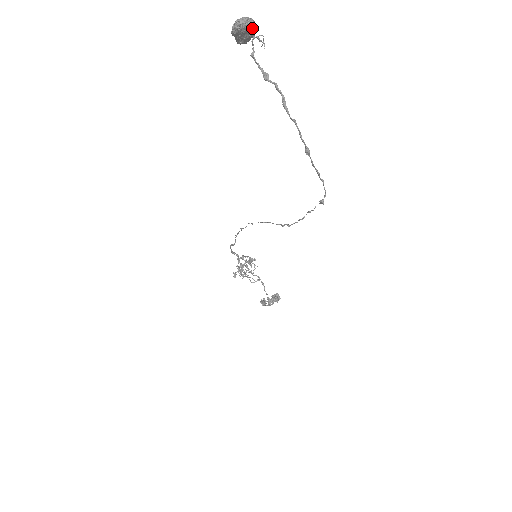
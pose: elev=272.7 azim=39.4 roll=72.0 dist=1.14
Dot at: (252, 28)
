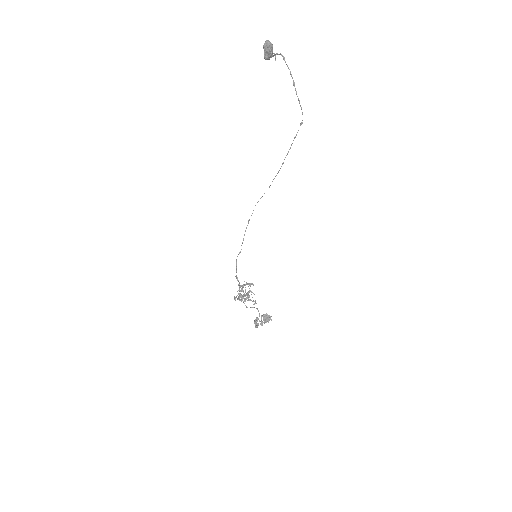
Dot at: (272, 46)
